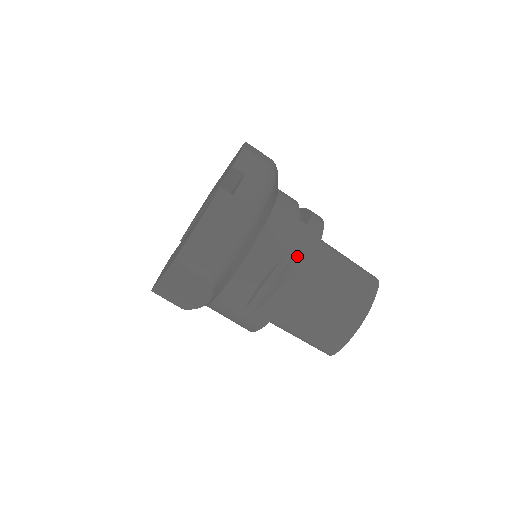
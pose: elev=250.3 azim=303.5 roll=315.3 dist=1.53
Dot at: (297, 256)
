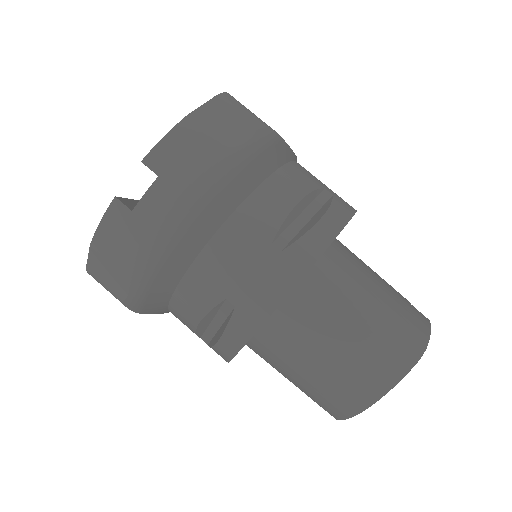
Dot at: (246, 304)
